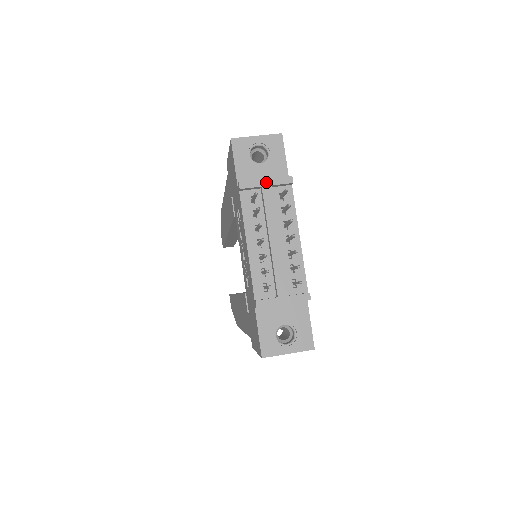
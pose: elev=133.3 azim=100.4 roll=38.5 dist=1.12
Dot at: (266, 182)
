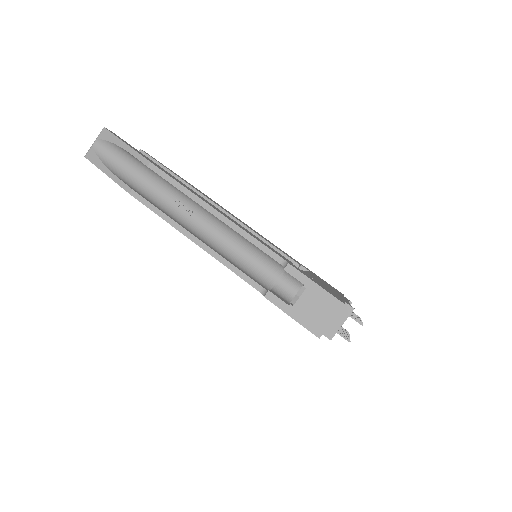
Dot at: occluded
